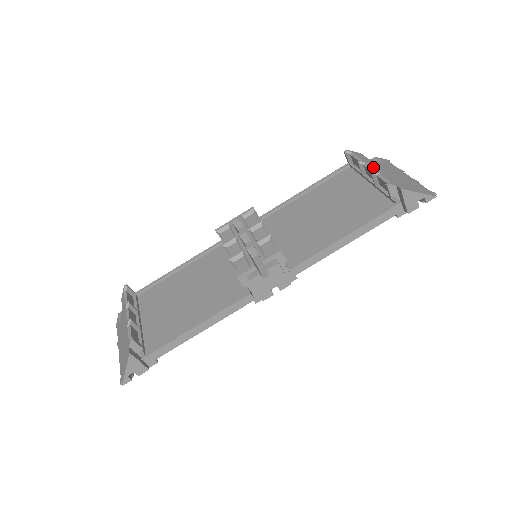
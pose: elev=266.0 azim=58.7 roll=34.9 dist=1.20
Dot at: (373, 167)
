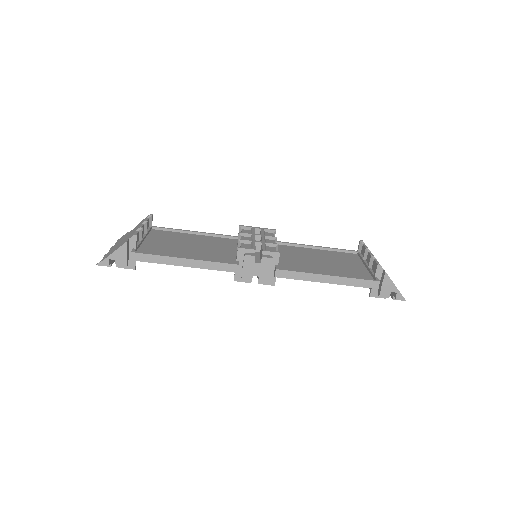
Dot at: occluded
